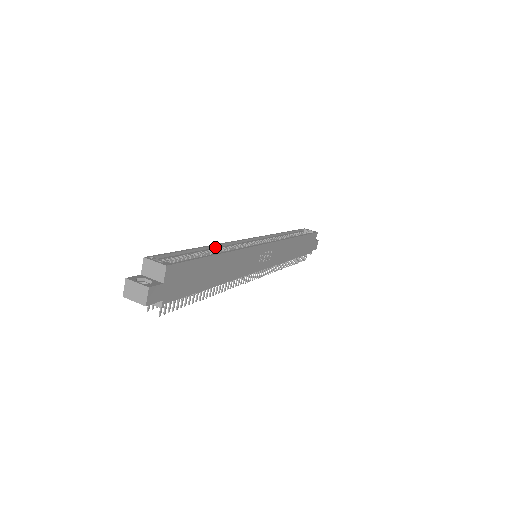
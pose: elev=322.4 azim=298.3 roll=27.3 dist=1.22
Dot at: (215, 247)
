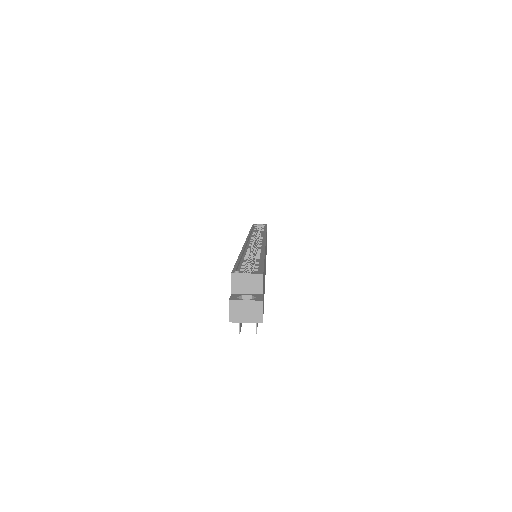
Dot at: (243, 253)
